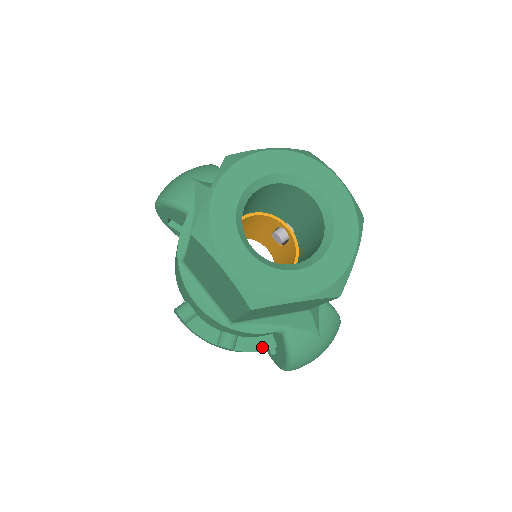
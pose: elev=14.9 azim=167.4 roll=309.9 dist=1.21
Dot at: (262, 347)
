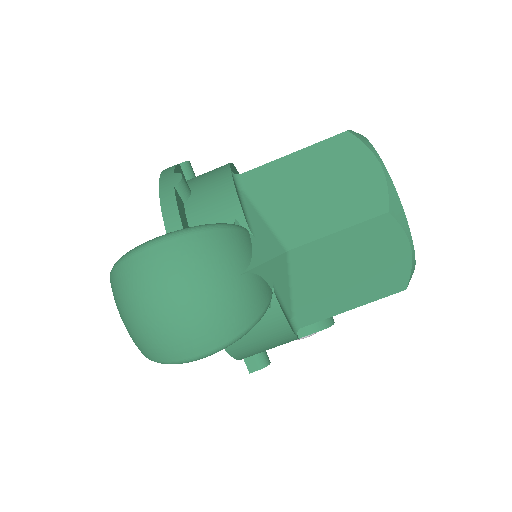
Dot at: (183, 220)
